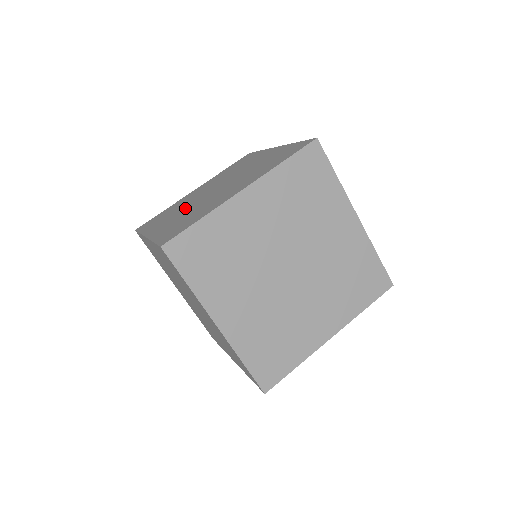
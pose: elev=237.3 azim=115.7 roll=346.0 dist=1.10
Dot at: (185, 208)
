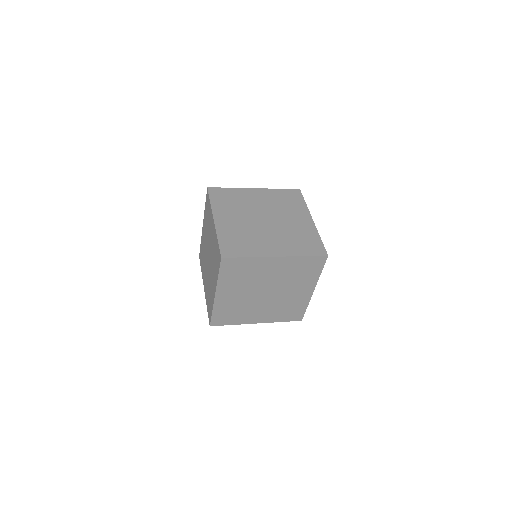
Dot at: (206, 268)
